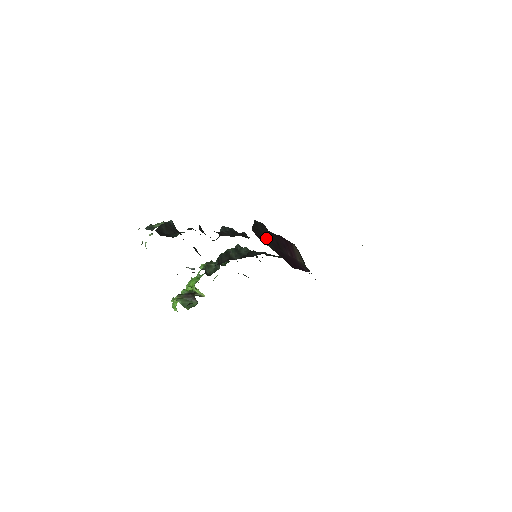
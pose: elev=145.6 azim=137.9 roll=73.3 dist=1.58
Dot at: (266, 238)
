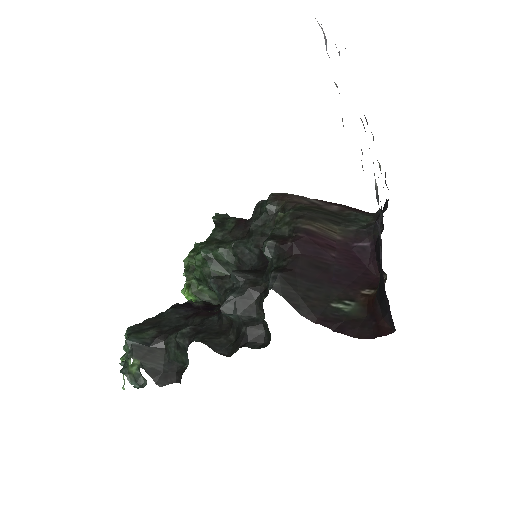
Dot at: (316, 293)
